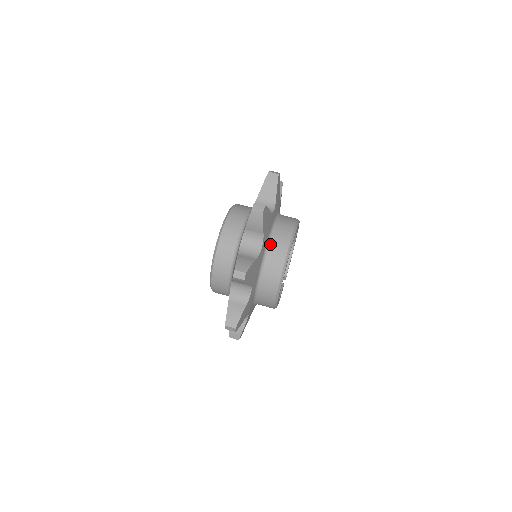
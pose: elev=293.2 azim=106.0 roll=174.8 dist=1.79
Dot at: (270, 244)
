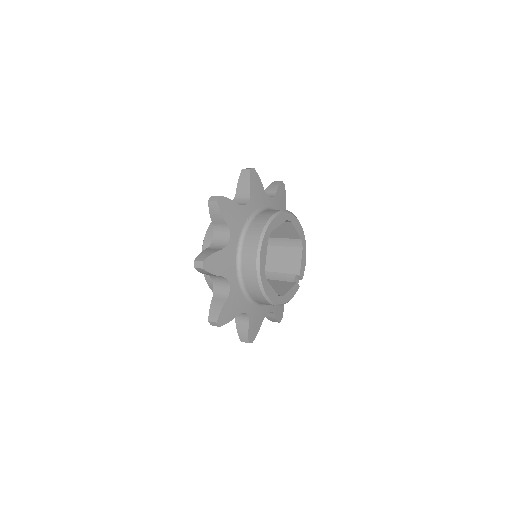
Dot at: (244, 236)
